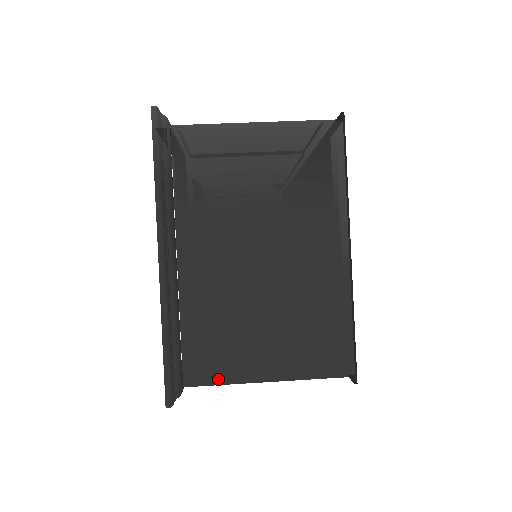
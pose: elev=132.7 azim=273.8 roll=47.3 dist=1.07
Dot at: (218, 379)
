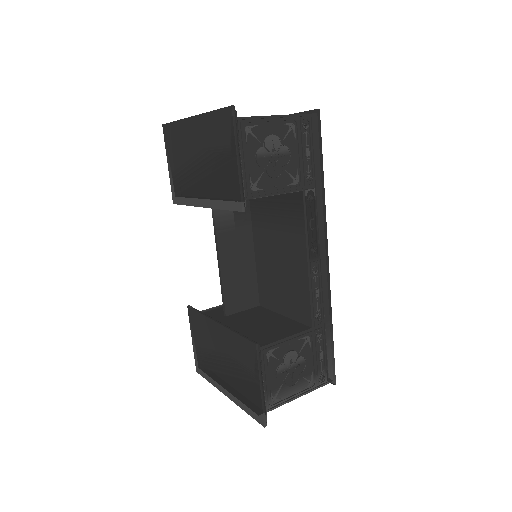
Dot at: (252, 117)
